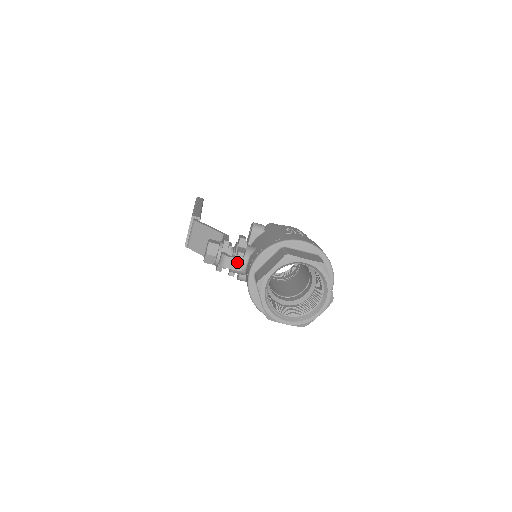
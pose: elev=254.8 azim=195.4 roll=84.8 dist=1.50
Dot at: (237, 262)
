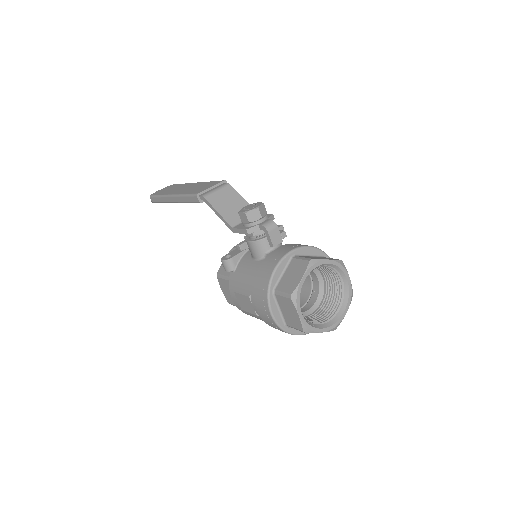
Dot at: (278, 237)
